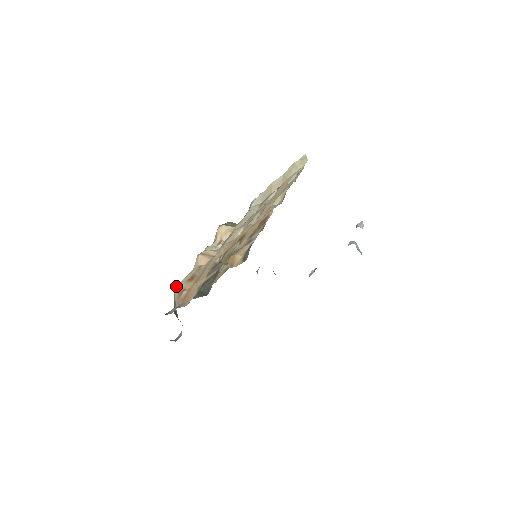
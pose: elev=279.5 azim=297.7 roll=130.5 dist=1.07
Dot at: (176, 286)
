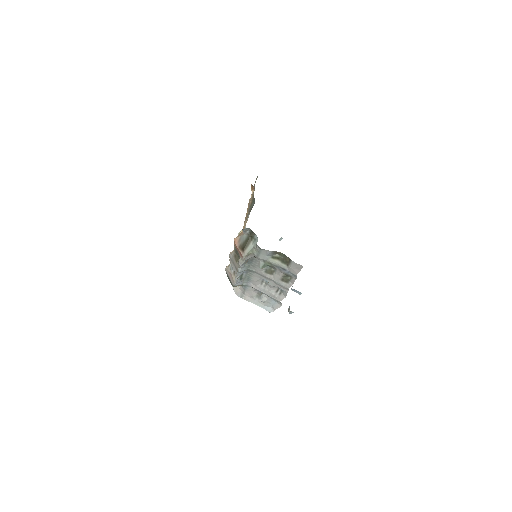
Dot at: (235, 238)
